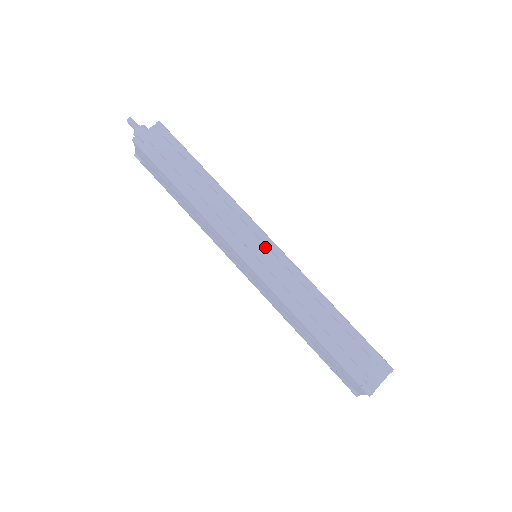
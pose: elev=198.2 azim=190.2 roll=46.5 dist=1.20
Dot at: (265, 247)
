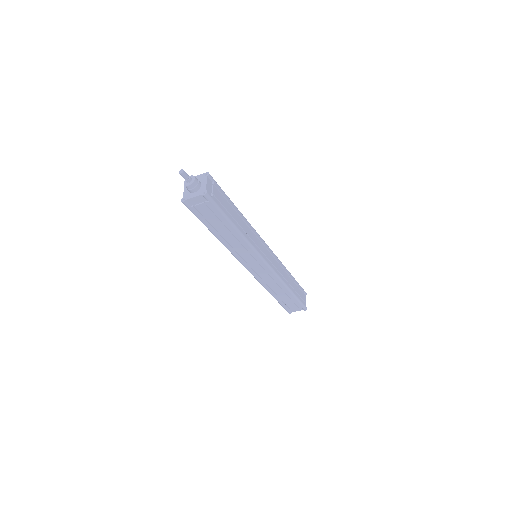
Dot at: (267, 250)
